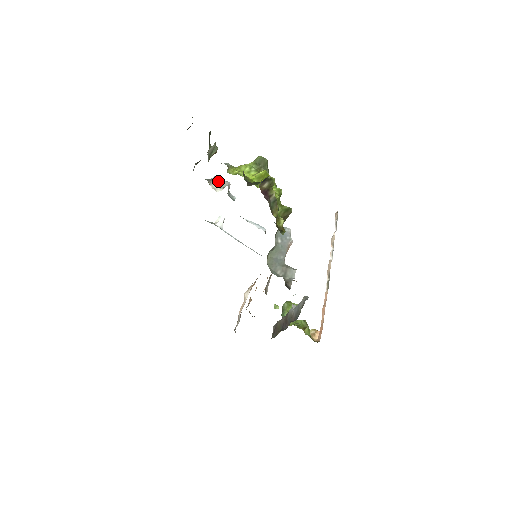
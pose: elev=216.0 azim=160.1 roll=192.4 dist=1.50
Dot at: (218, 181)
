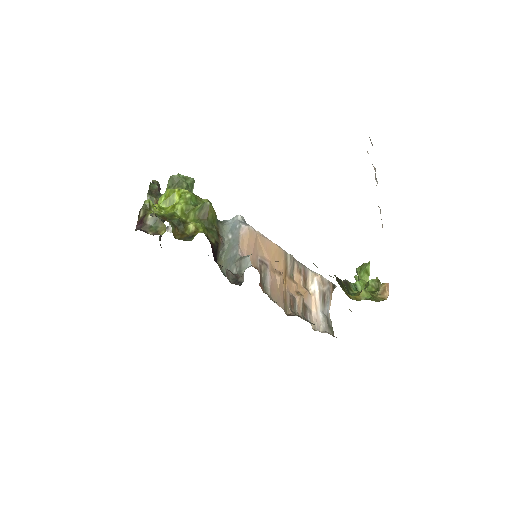
Dot at: occluded
